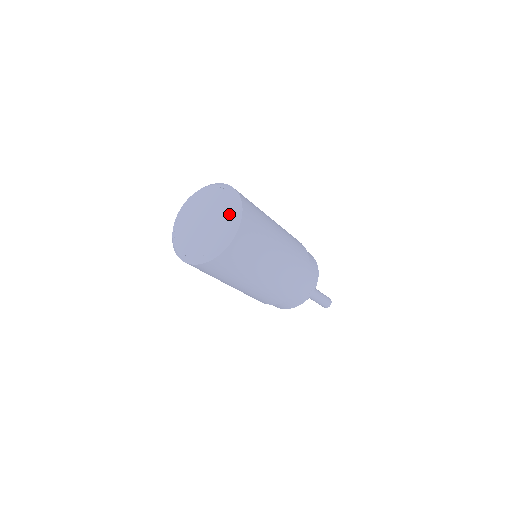
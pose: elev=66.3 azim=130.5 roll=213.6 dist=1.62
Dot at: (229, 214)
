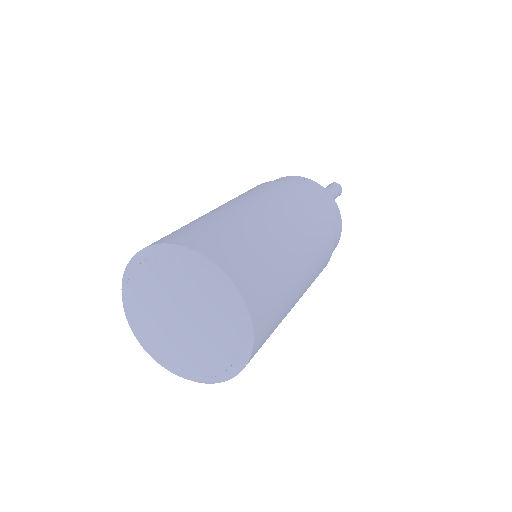
Dot at: (228, 340)
